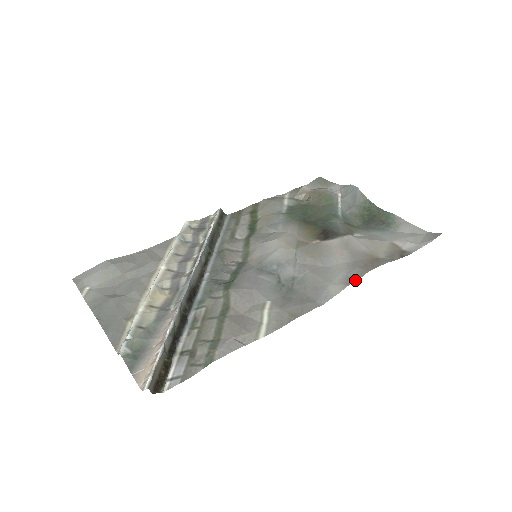
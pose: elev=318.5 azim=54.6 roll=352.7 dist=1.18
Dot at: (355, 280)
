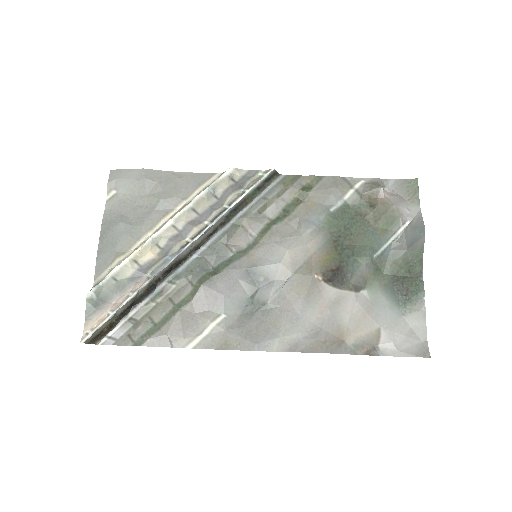
Dot at: (300, 351)
